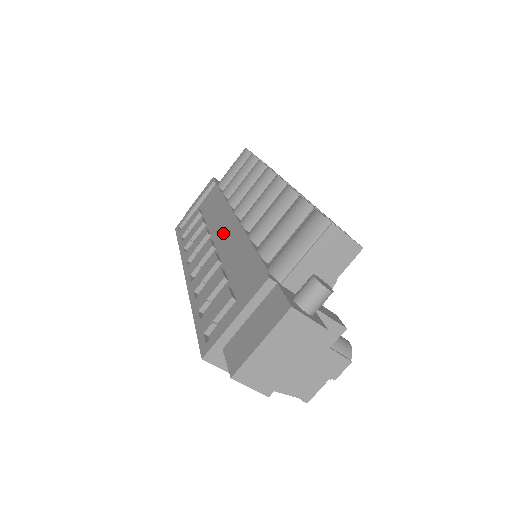
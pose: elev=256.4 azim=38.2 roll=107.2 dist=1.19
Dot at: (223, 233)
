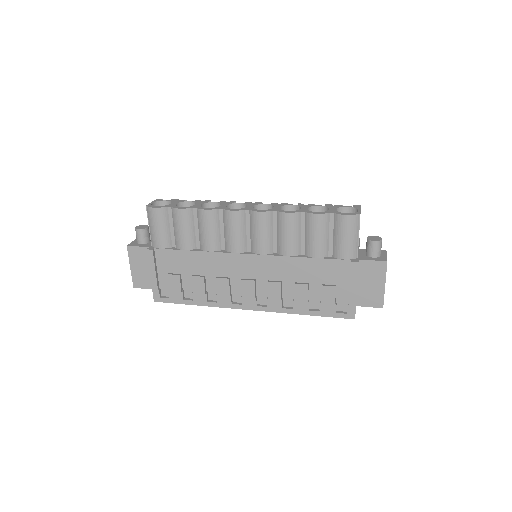
Dot at: (248, 269)
